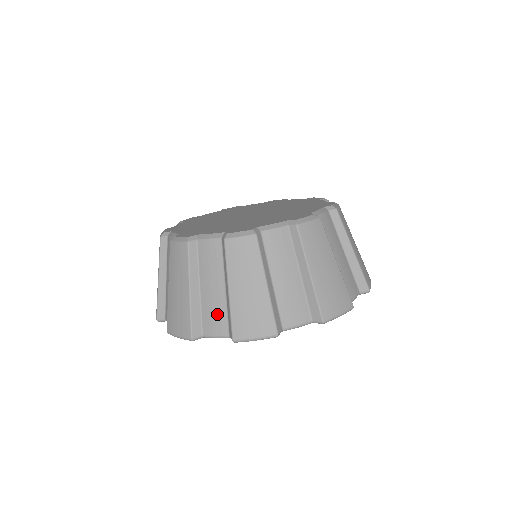
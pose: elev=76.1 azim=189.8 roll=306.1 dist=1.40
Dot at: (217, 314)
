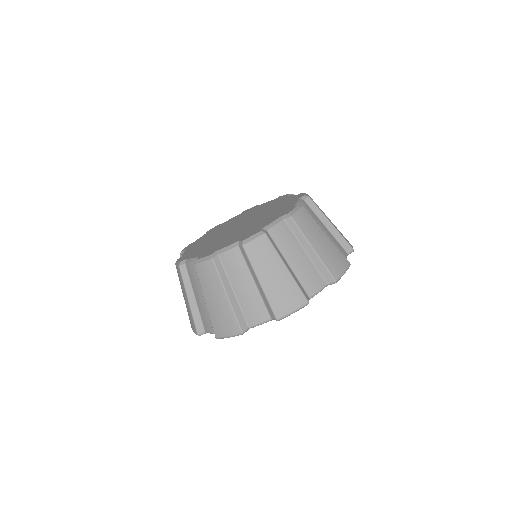
Dot at: (311, 274)
